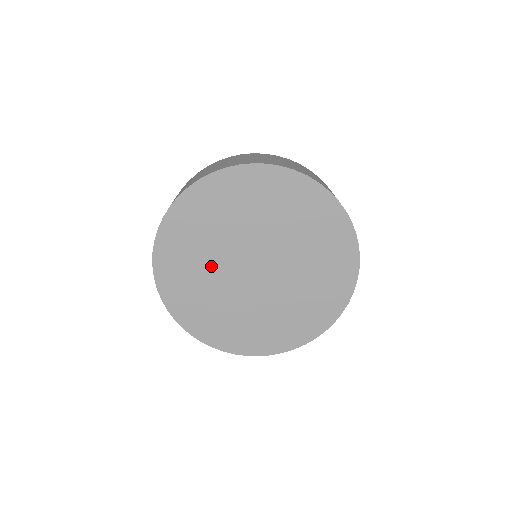
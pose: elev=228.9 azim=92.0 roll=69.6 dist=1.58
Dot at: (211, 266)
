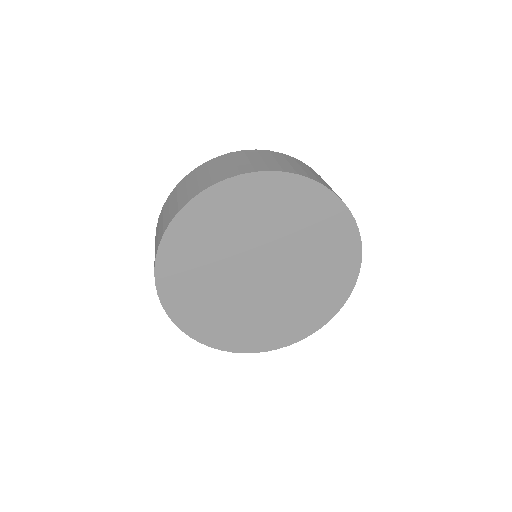
Dot at: (217, 266)
